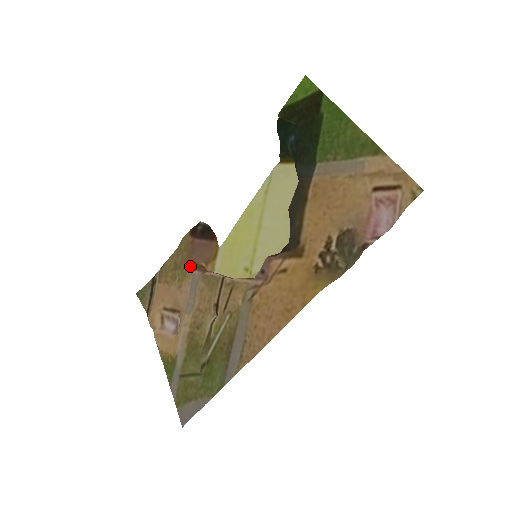
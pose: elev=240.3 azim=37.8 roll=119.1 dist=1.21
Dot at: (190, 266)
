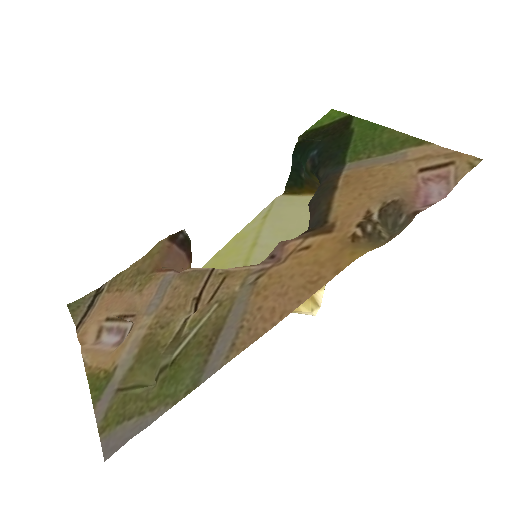
Dot at: (161, 269)
